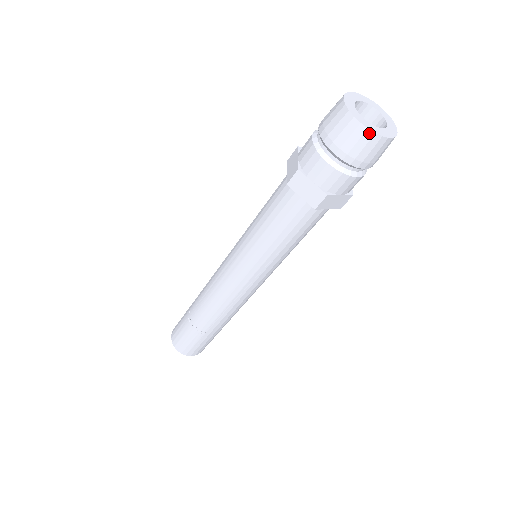
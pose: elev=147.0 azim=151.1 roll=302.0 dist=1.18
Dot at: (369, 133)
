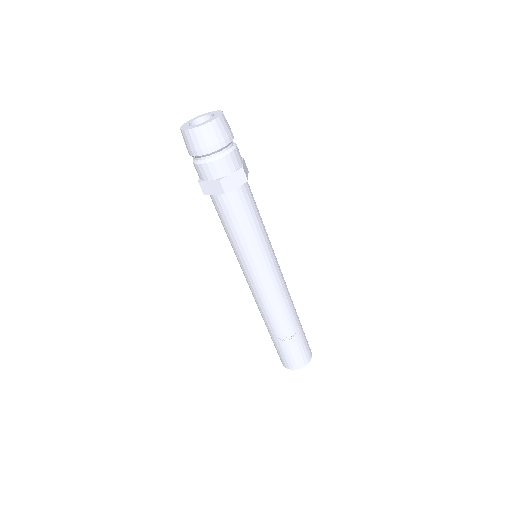
Dot at: (218, 120)
